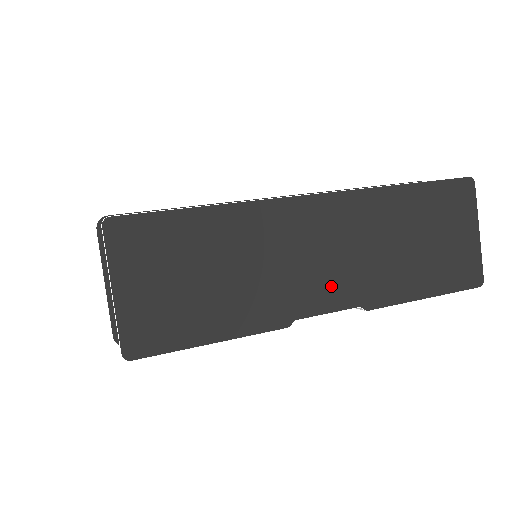
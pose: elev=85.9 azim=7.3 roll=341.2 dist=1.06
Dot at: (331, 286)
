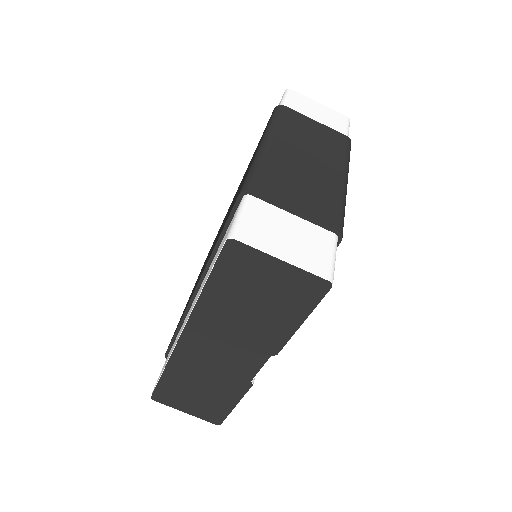
Dot at: (245, 360)
